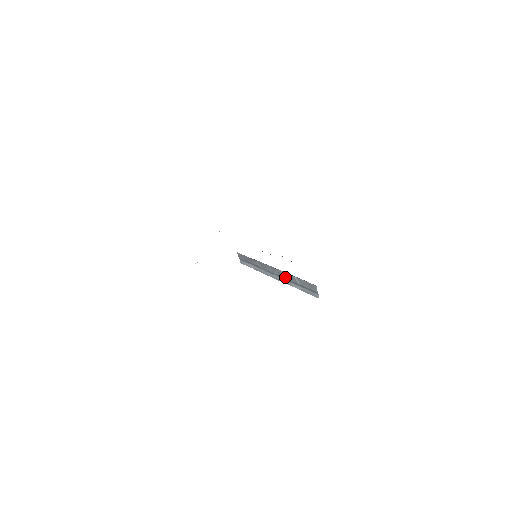
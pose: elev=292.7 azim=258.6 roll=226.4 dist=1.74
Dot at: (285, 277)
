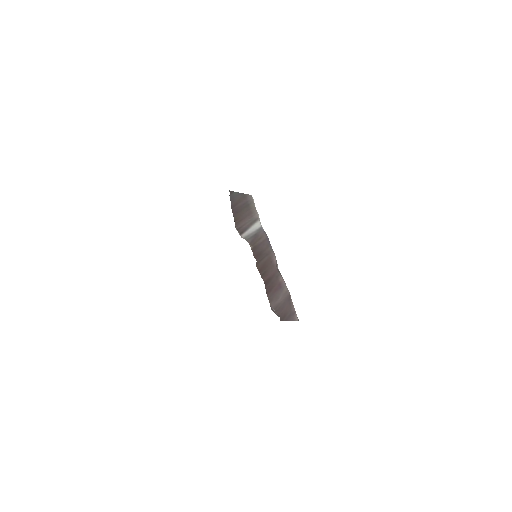
Dot at: occluded
